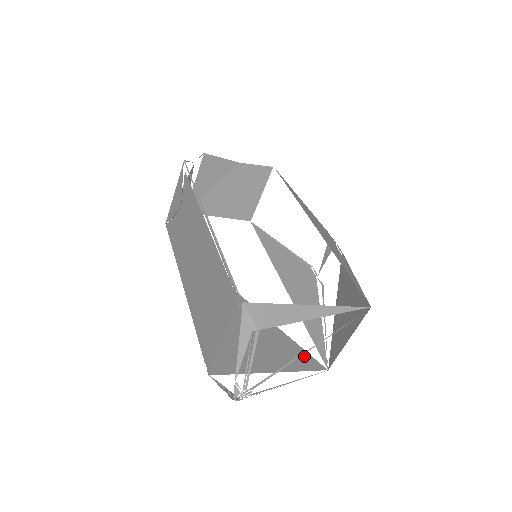
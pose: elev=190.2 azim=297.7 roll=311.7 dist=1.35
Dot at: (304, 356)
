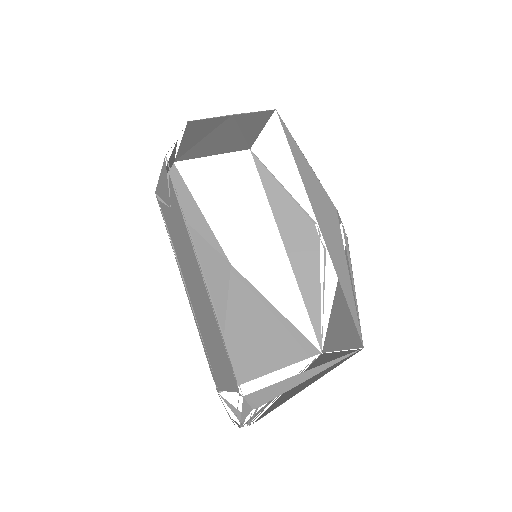
Dot at: (301, 342)
